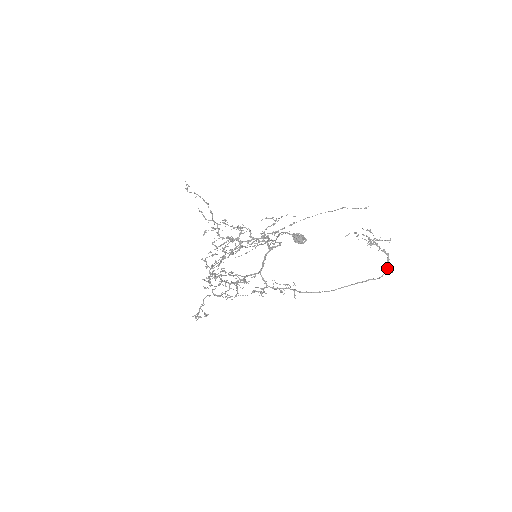
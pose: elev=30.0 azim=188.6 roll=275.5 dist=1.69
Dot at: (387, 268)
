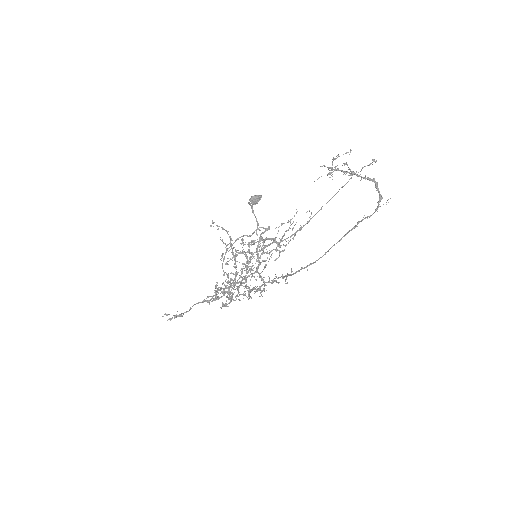
Dot at: occluded
